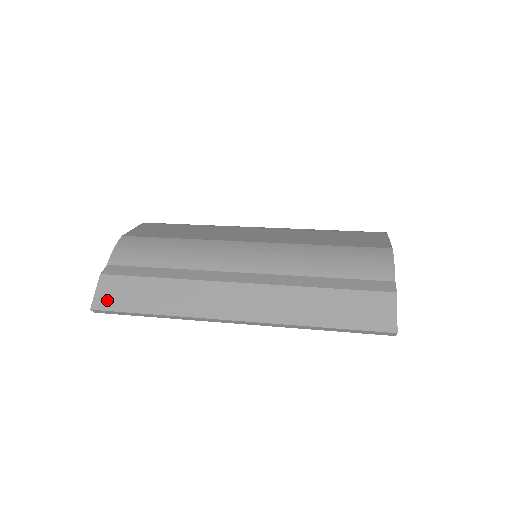
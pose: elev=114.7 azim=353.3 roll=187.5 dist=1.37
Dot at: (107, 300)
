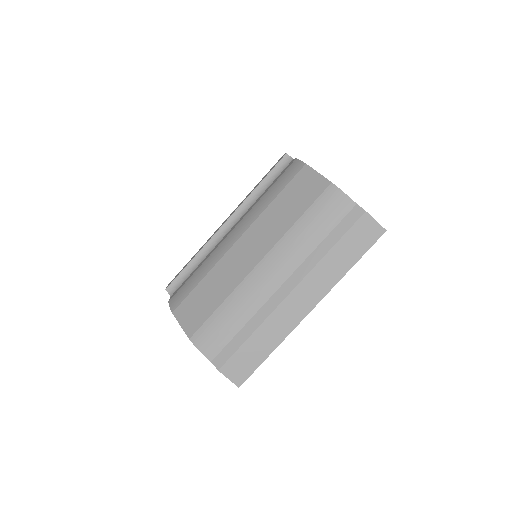
Dot at: (240, 375)
